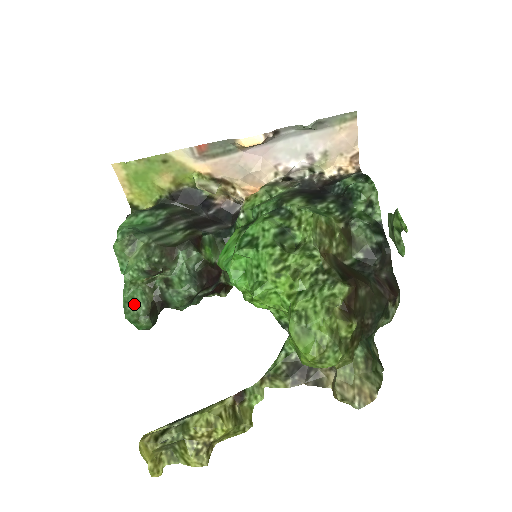
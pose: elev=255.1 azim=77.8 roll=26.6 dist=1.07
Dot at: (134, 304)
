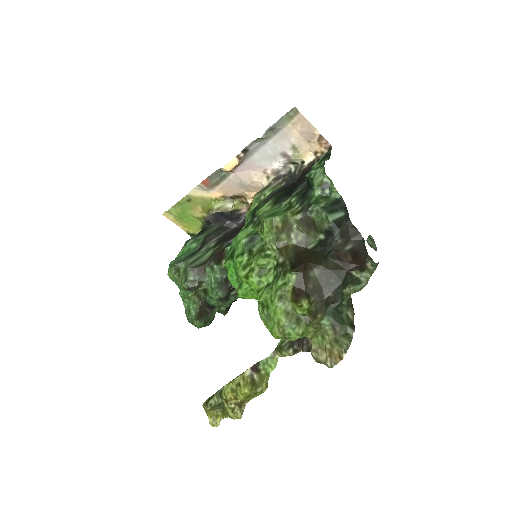
Dot at: (189, 312)
